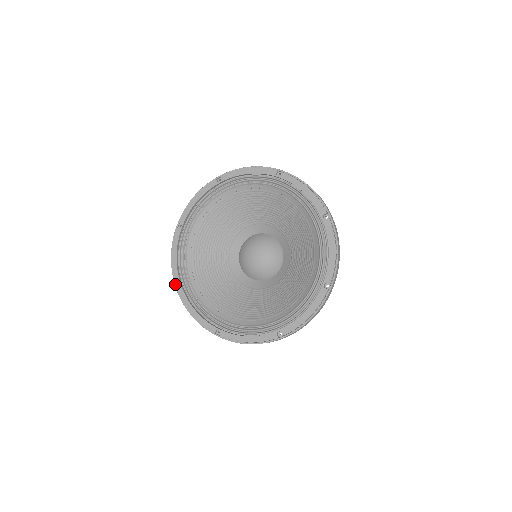
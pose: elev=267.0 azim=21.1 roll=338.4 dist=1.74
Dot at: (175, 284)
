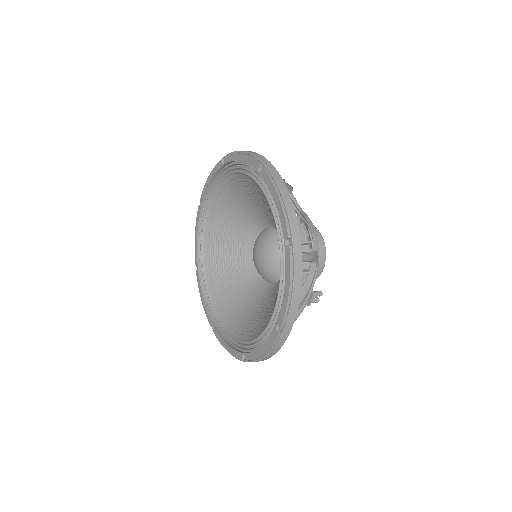
Dot at: (241, 360)
